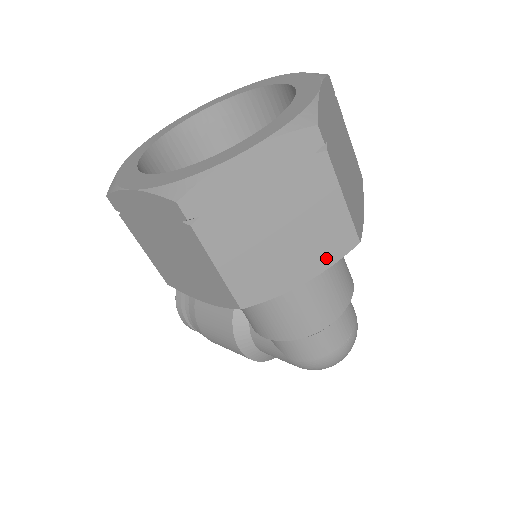
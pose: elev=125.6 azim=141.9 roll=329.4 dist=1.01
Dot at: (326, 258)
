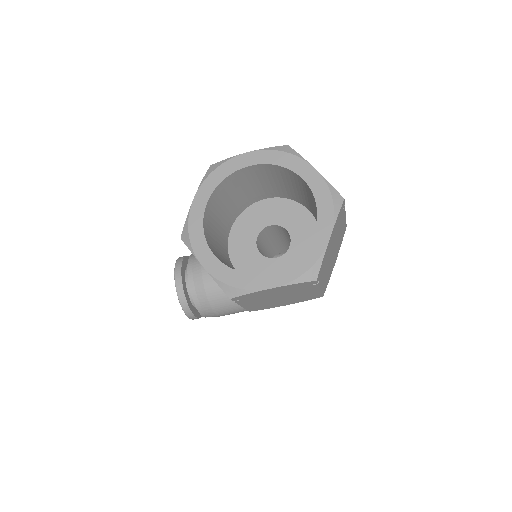
Dot at: (340, 245)
